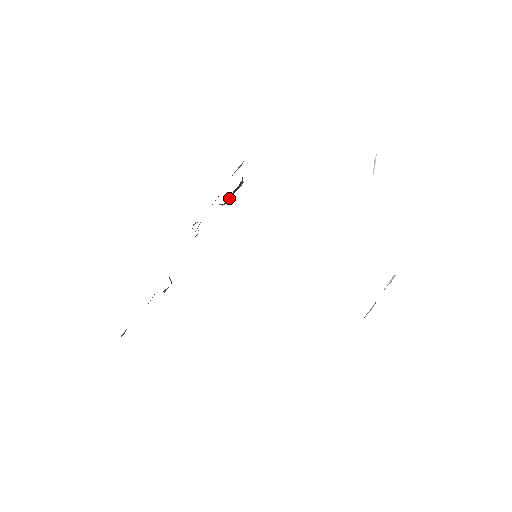
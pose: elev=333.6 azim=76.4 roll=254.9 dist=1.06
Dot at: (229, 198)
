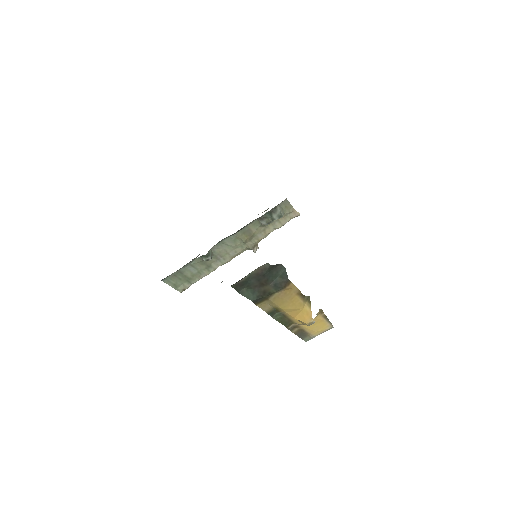
Dot at: (264, 217)
